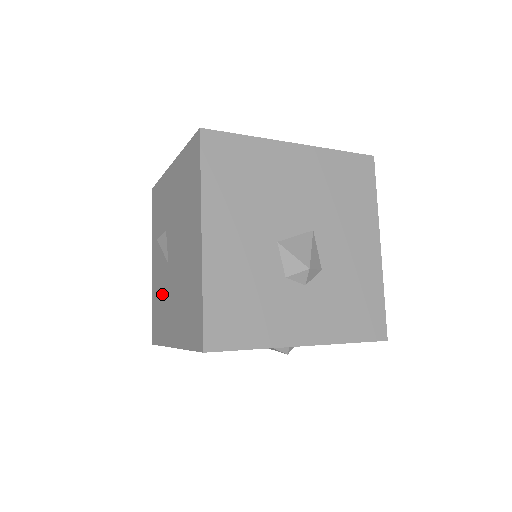
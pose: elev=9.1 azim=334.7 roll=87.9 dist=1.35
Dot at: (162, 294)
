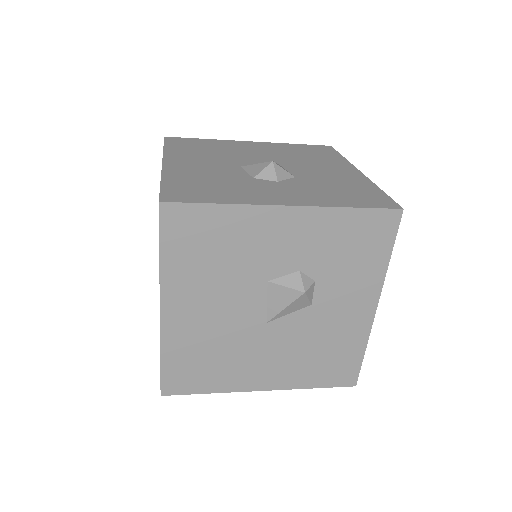
Dot at: occluded
